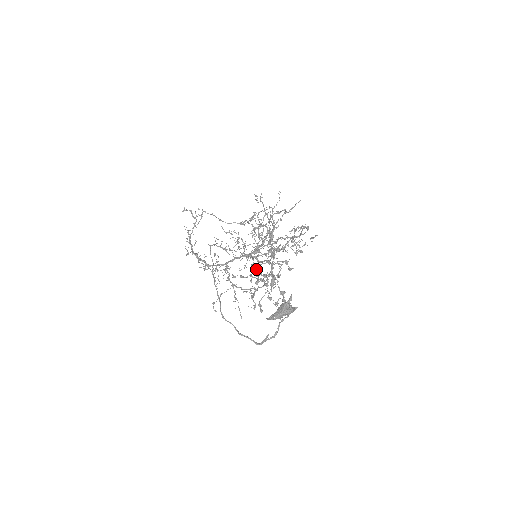
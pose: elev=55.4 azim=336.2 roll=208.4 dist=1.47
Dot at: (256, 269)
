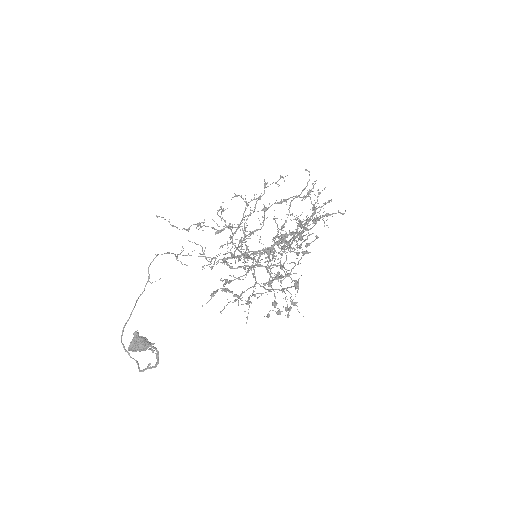
Dot at: (246, 273)
